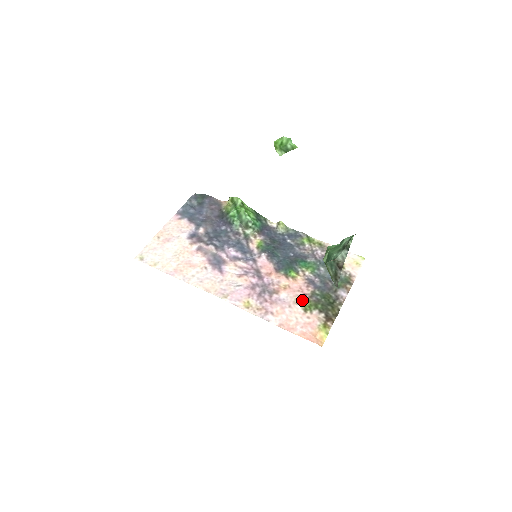
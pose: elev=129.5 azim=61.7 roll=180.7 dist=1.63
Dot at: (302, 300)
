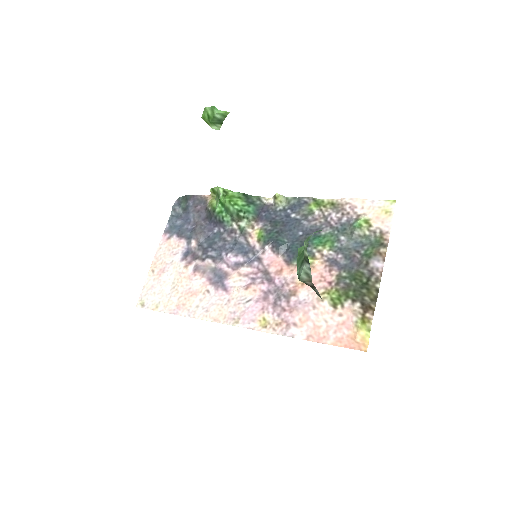
Dot at: (327, 293)
